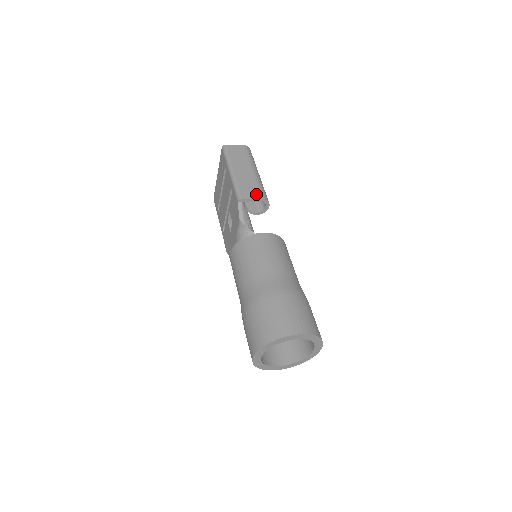
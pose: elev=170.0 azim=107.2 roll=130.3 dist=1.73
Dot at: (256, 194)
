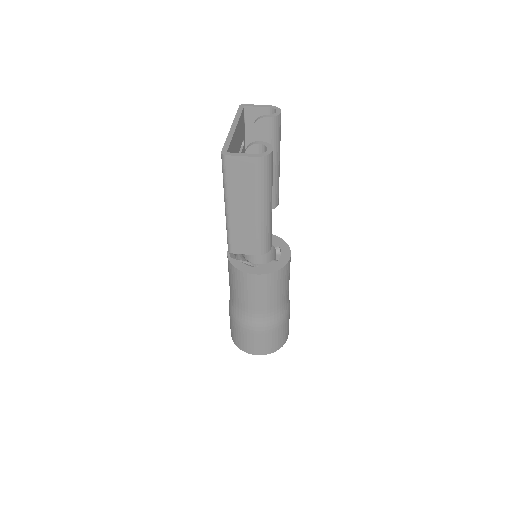
Dot at: (251, 248)
